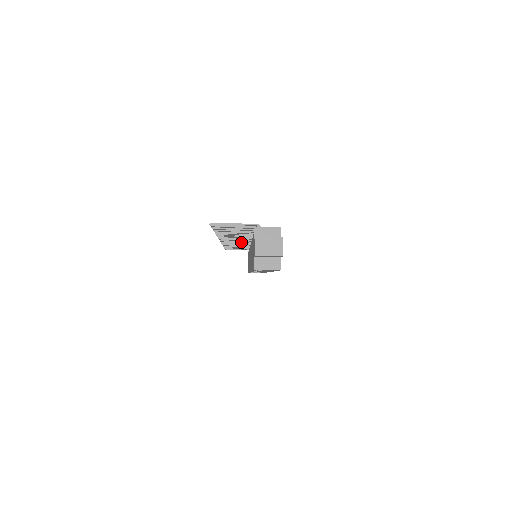
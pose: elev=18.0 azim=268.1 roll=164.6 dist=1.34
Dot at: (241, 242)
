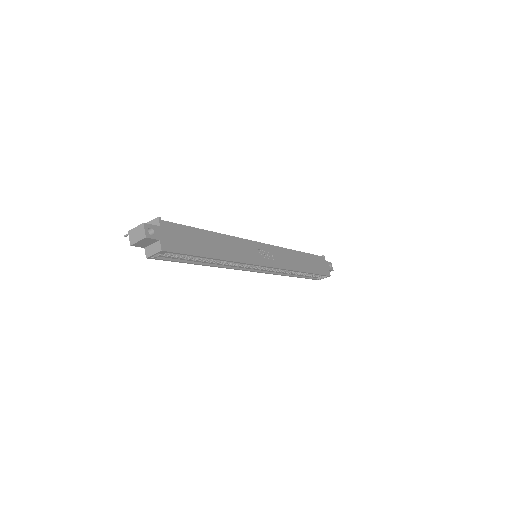
Dot at: occluded
